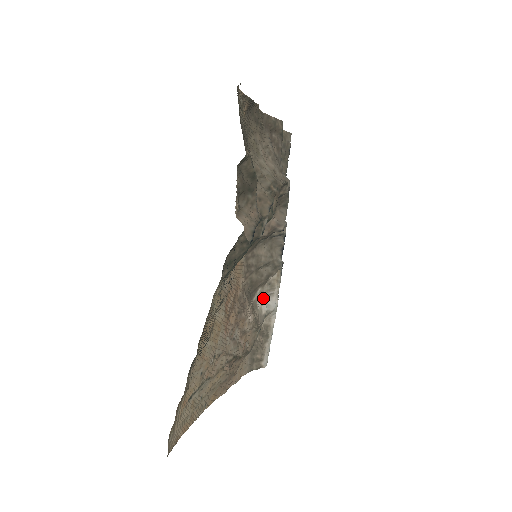
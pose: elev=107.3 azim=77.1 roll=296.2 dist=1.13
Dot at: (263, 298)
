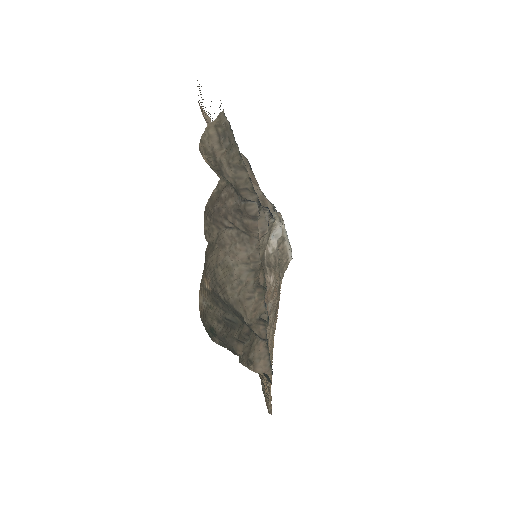
Dot at: (270, 239)
